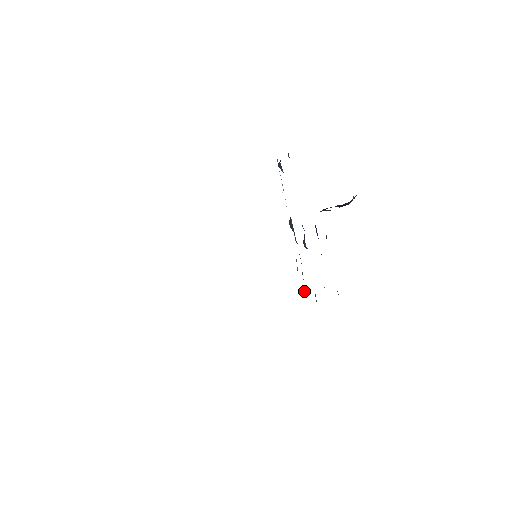
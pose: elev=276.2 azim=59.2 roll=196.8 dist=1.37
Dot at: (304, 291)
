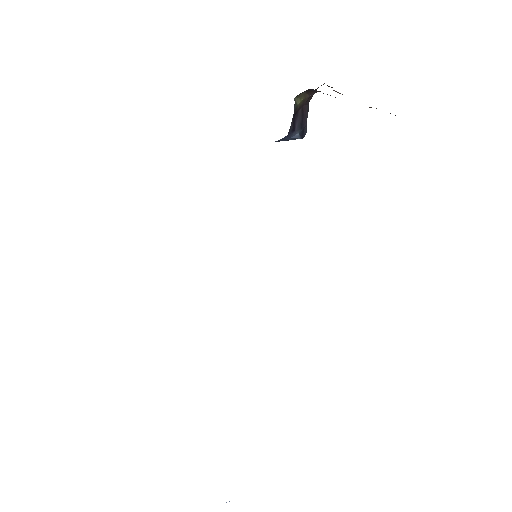
Dot at: occluded
